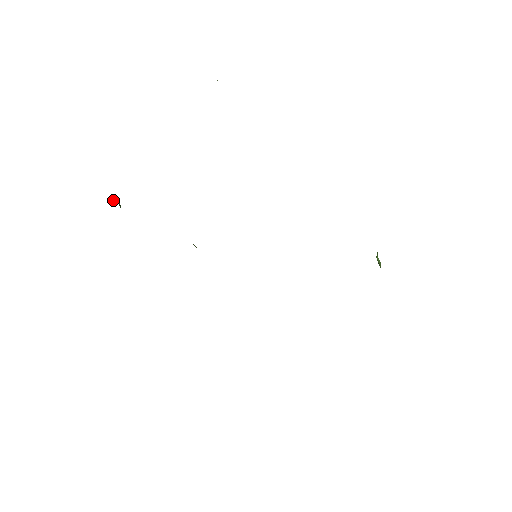
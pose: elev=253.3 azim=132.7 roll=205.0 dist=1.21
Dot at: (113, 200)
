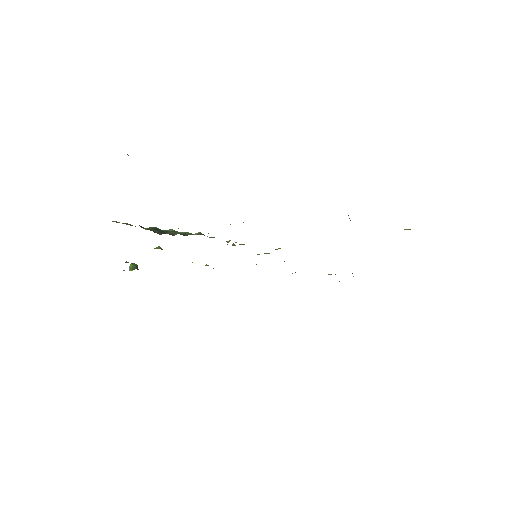
Dot at: (129, 266)
